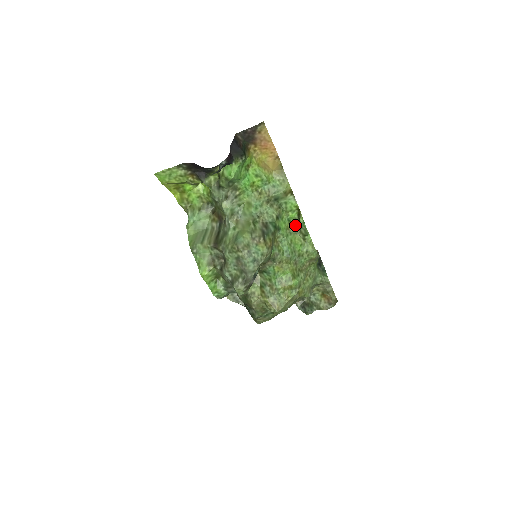
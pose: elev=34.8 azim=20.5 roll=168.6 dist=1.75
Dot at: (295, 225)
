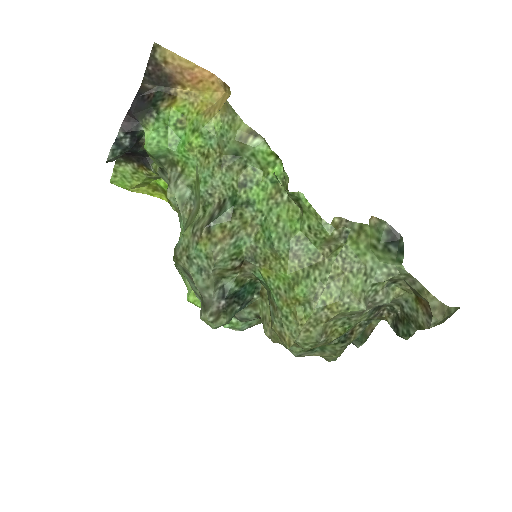
Dot at: (287, 186)
